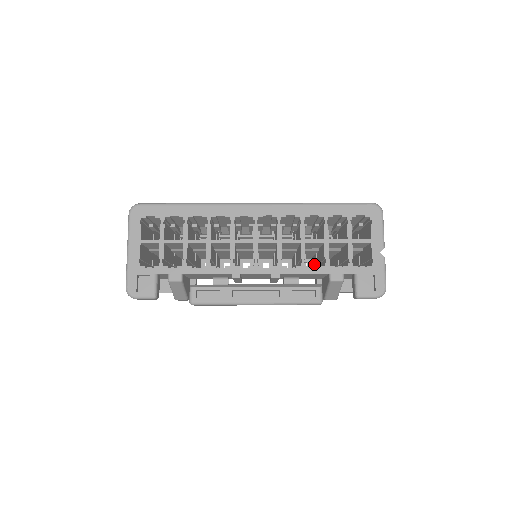
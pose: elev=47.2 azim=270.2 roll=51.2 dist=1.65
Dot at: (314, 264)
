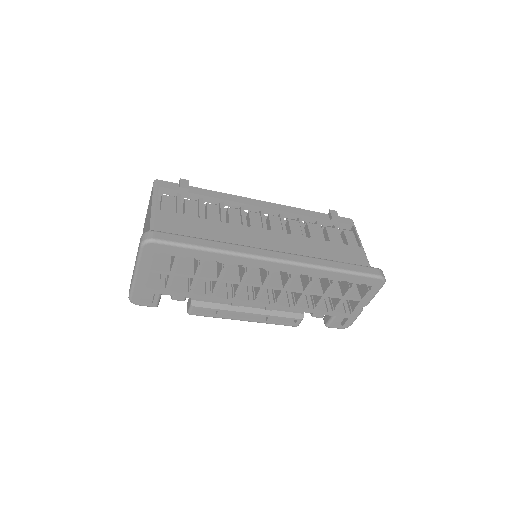
Dot at: occluded
